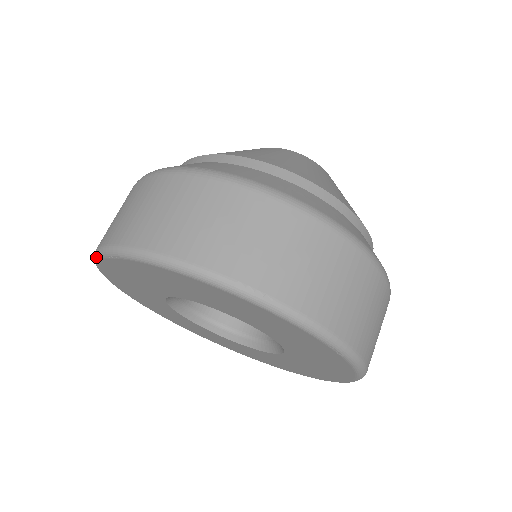
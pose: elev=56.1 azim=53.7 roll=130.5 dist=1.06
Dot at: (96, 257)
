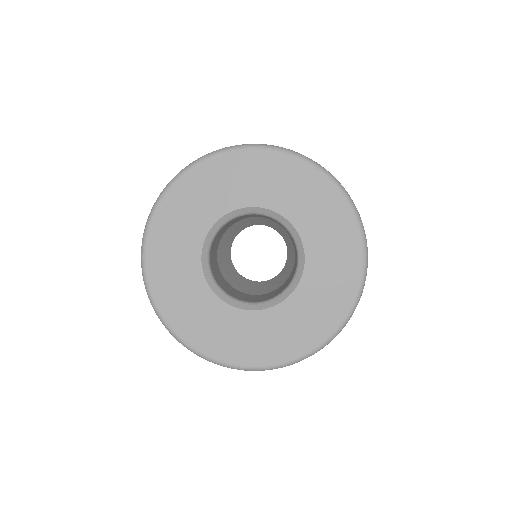
Dot at: (145, 231)
